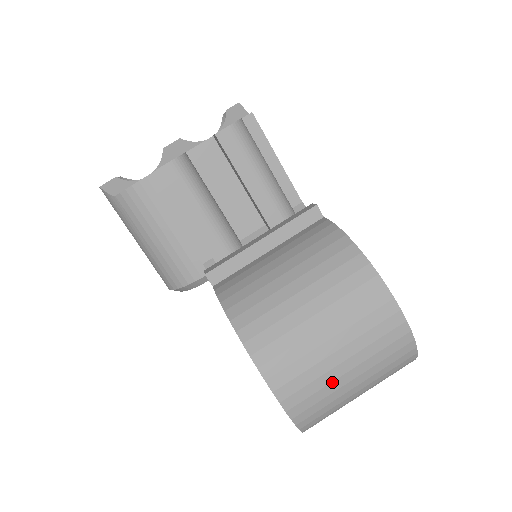
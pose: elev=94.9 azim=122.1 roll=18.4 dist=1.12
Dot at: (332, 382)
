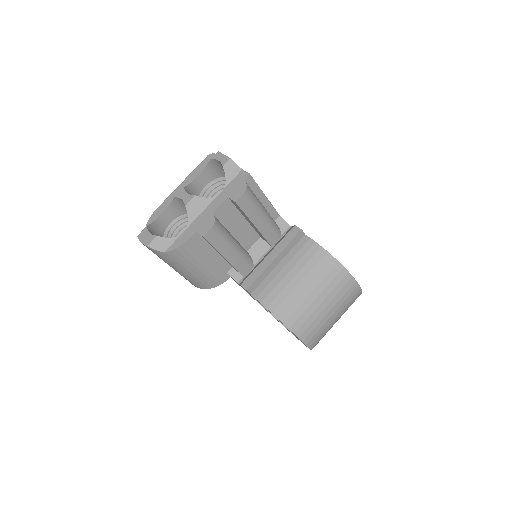
Dot at: (329, 327)
